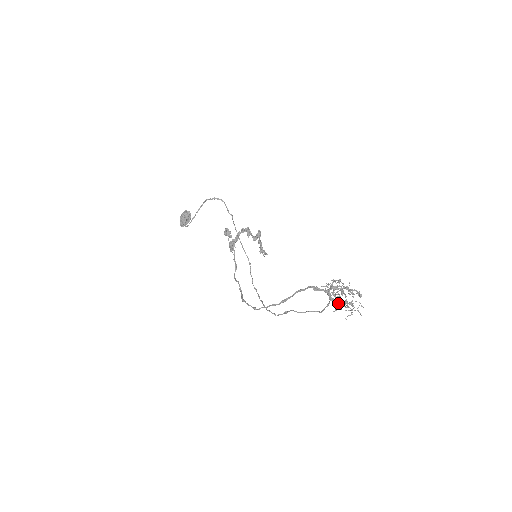
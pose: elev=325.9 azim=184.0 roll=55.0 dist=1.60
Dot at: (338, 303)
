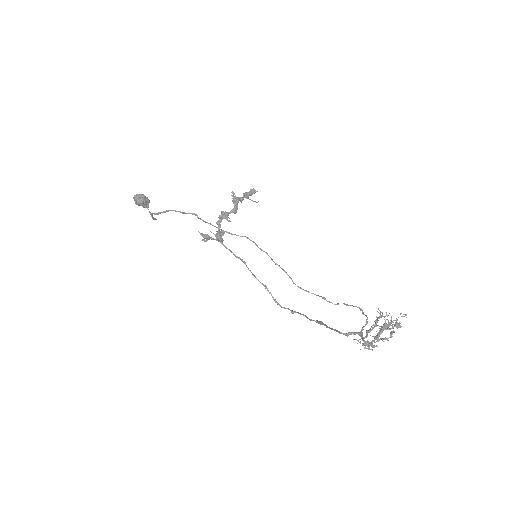
Dot at: (377, 321)
